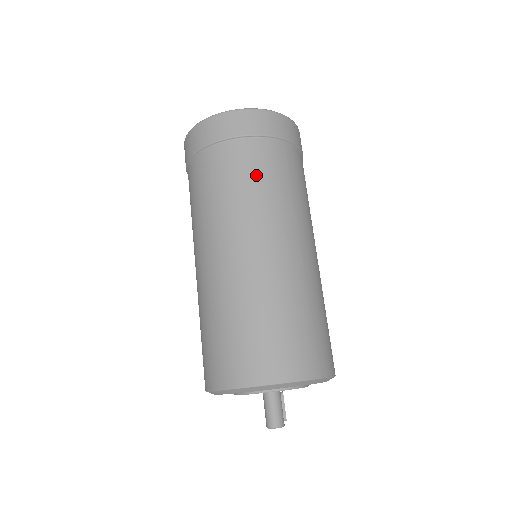
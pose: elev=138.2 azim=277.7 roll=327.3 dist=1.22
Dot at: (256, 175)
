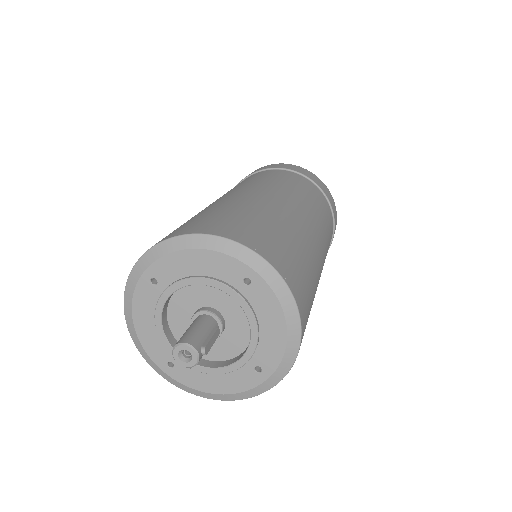
Dot at: (267, 176)
